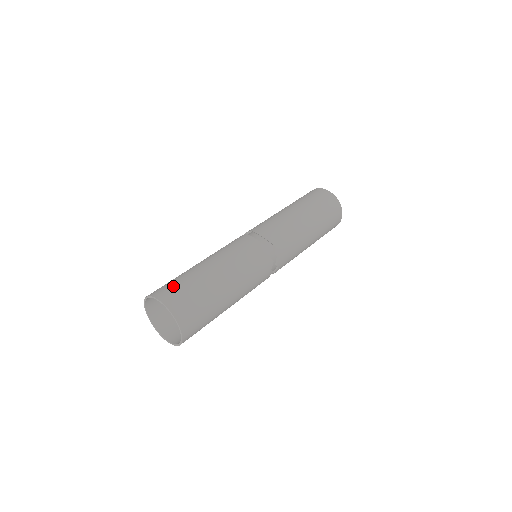
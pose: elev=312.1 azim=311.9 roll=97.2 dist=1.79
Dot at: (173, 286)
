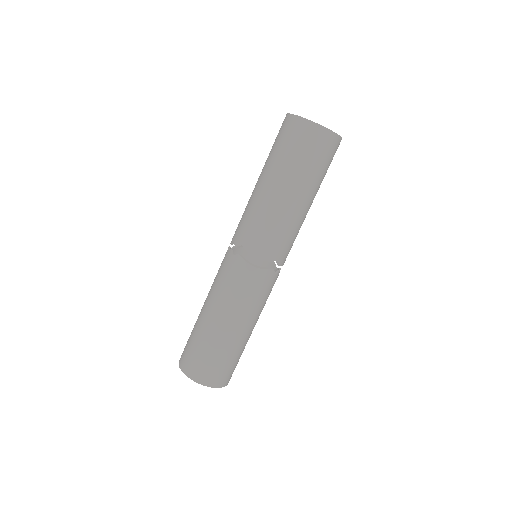
Dot at: (202, 363)
